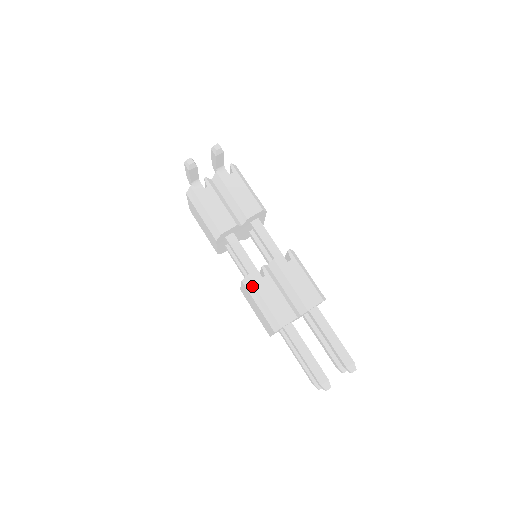
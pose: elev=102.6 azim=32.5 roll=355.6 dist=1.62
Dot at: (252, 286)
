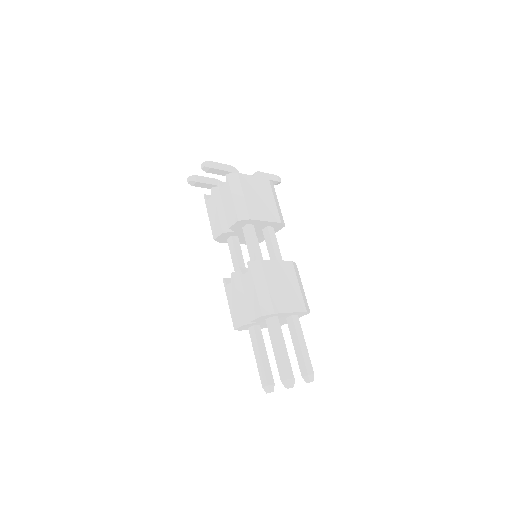
Dot at: (226, 288)
